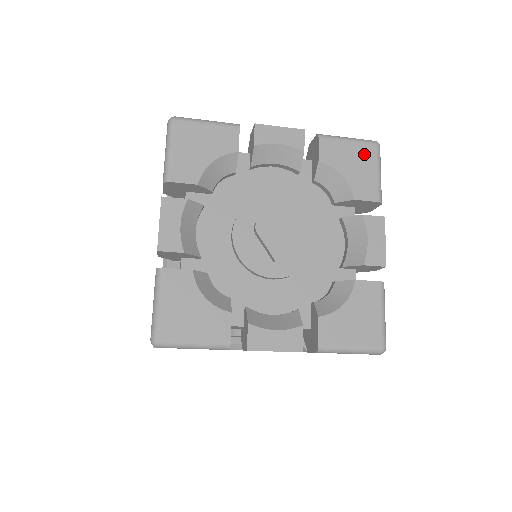
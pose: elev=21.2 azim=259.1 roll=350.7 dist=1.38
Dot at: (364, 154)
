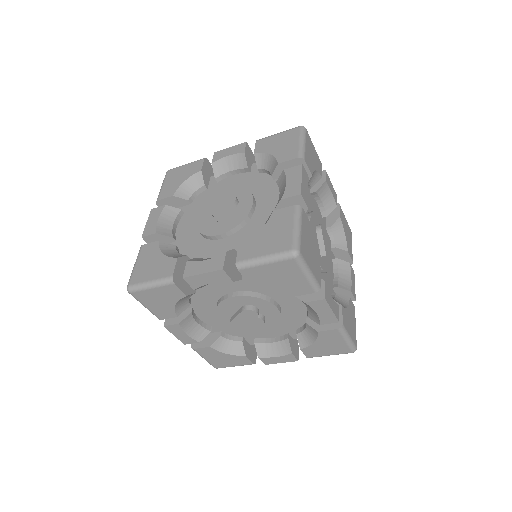
Dot at: (289, 136)
